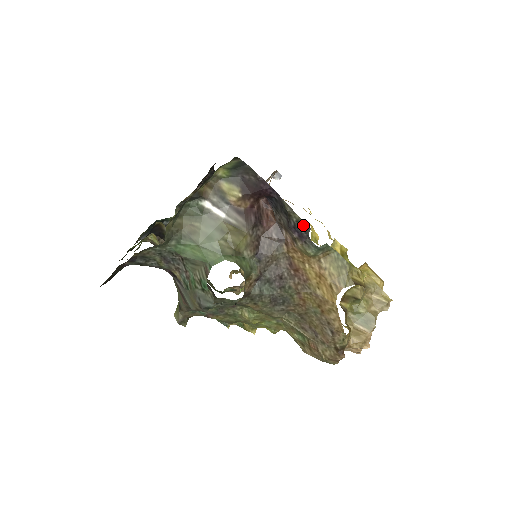
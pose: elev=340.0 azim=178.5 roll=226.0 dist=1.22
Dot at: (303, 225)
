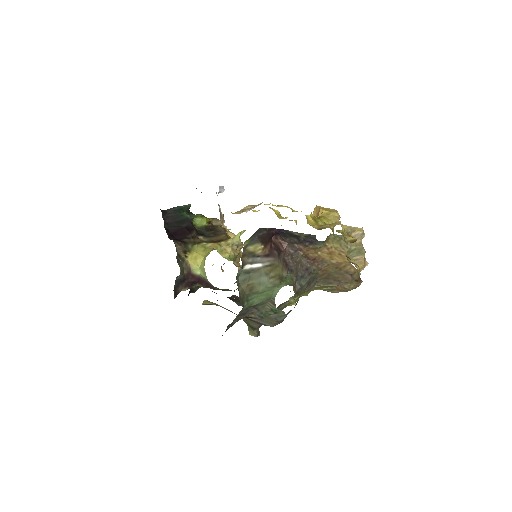
Dot at: (310, 236)
